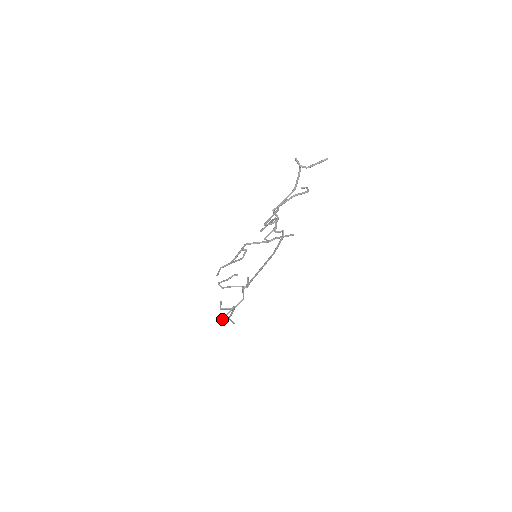
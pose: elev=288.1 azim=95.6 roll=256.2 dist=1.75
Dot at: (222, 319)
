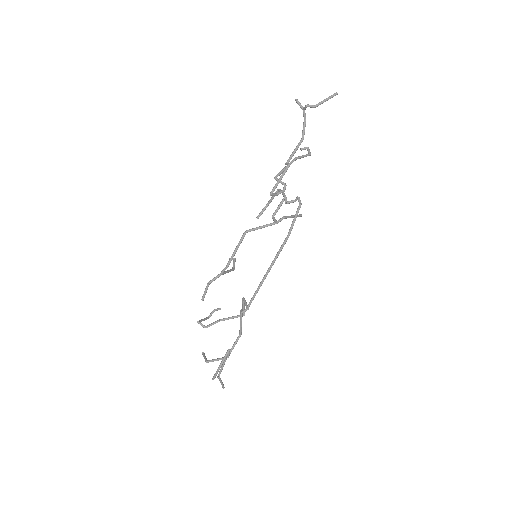
Dot at: (216, 372)
